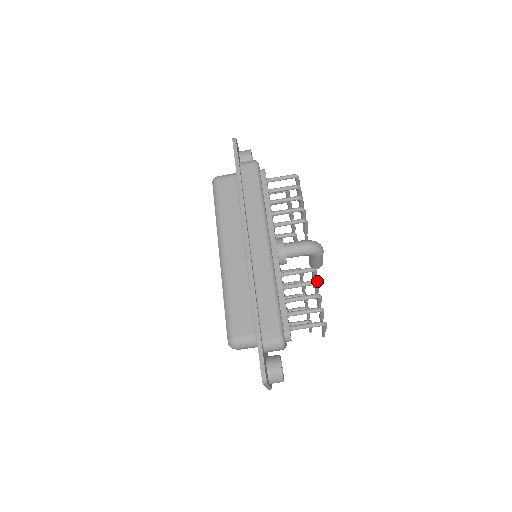
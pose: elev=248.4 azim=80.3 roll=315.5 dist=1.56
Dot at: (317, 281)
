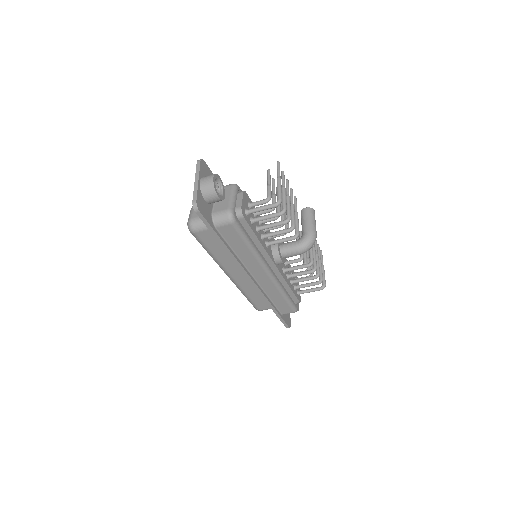
Dot at: (315, 270)
